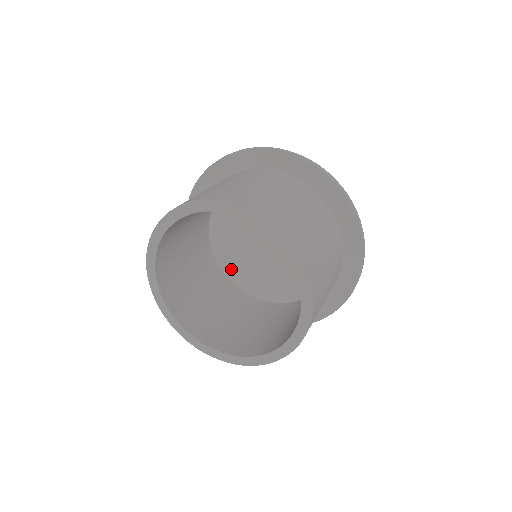
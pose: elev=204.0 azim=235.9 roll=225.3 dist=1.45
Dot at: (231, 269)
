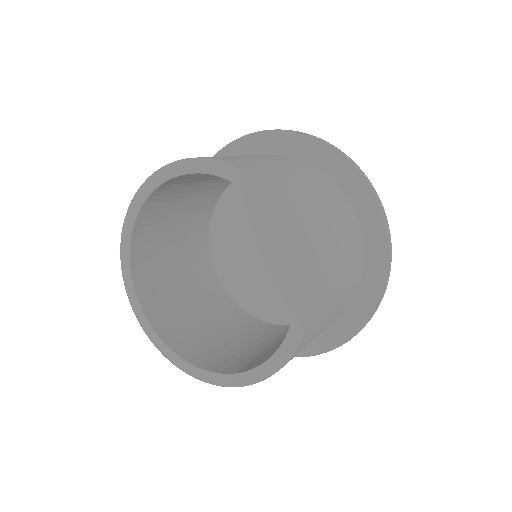
Dot at: (263, 308)
